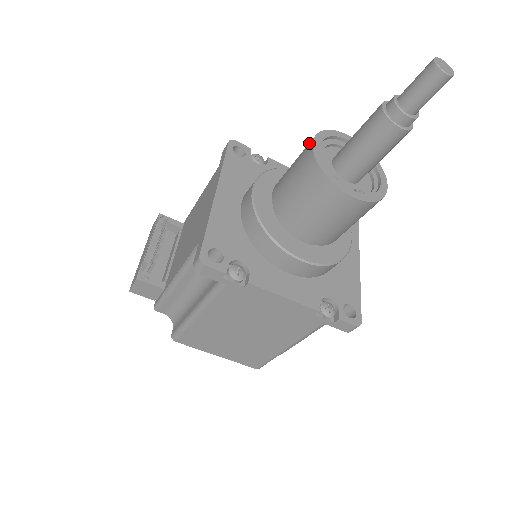
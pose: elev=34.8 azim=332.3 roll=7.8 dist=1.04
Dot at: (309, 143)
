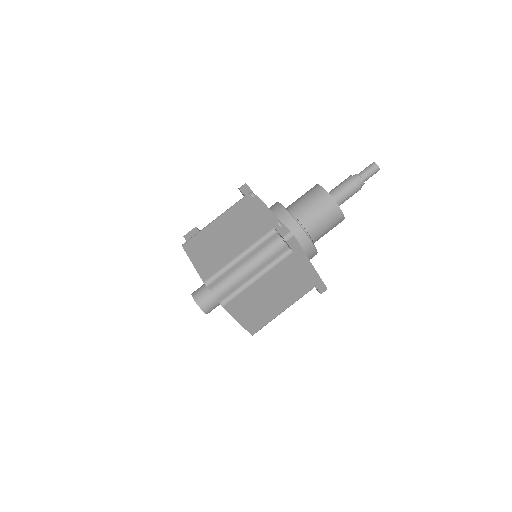
Dot at: occluded
